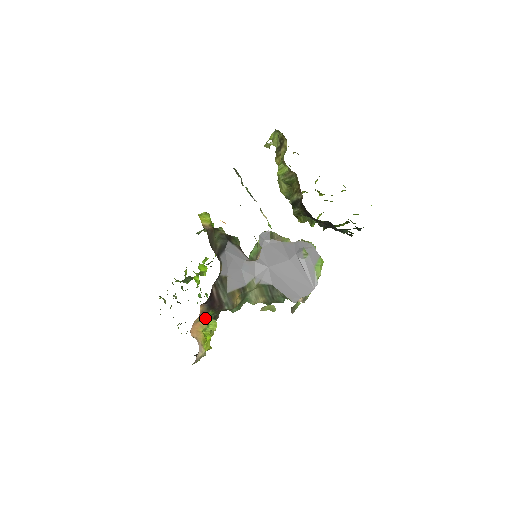
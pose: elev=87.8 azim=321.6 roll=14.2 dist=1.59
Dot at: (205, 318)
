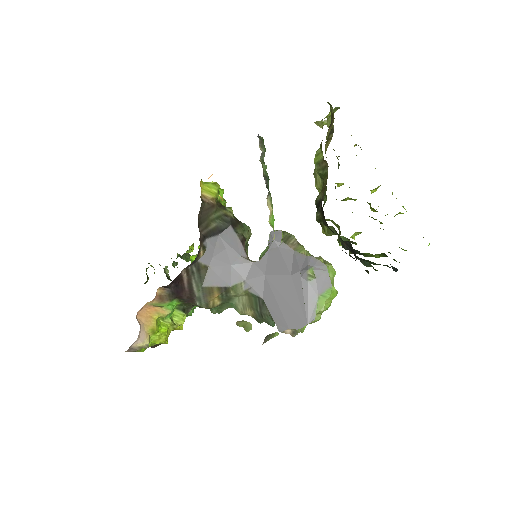
Dot at: (164, 305)
